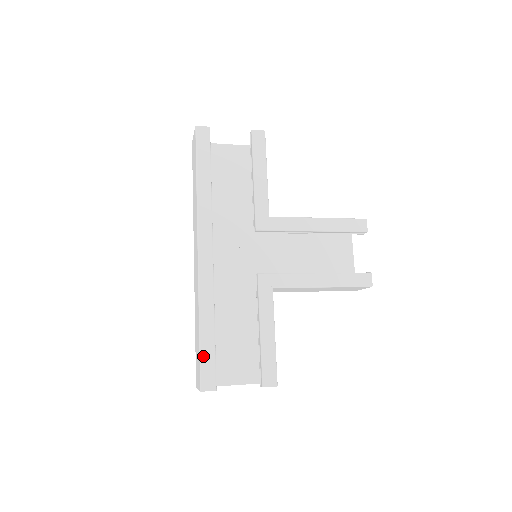
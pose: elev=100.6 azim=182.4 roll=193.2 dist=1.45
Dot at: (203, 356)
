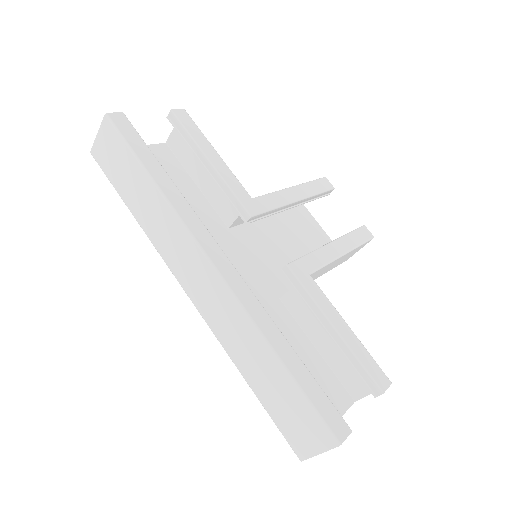
Dot at: (310, 396)
